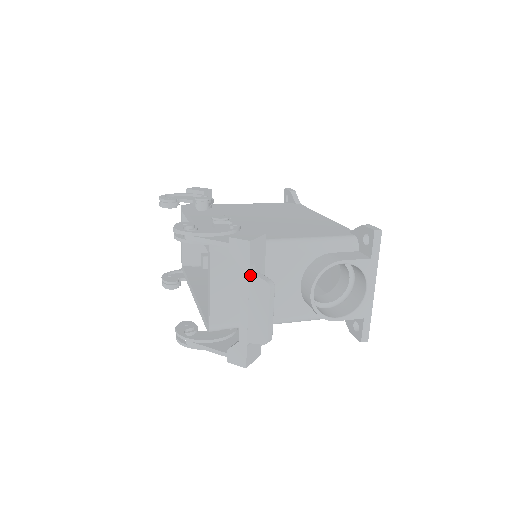
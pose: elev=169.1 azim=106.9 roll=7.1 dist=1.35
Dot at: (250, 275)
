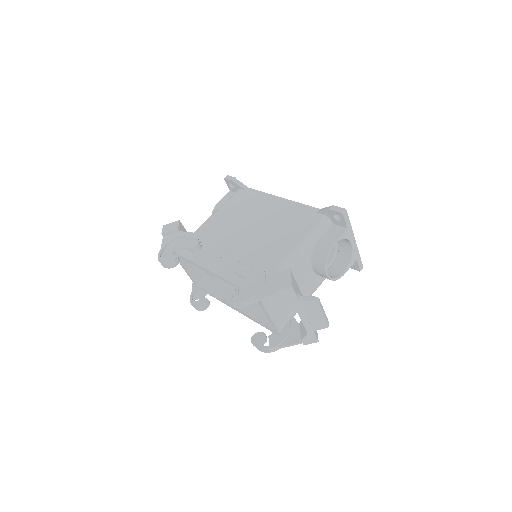
Dot at: (300, 302)
